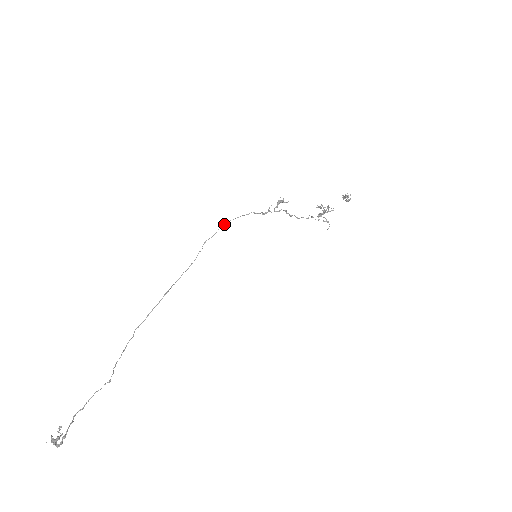
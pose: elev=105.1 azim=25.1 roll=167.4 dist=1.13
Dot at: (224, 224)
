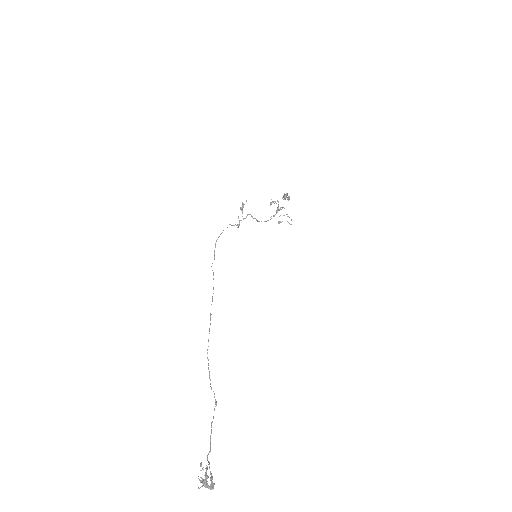
Dot at: (215, 244)
